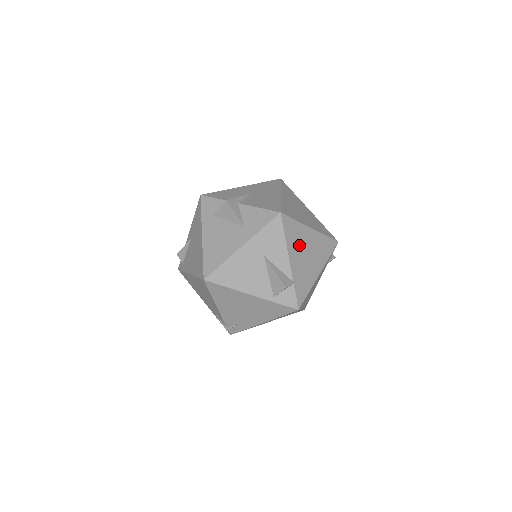
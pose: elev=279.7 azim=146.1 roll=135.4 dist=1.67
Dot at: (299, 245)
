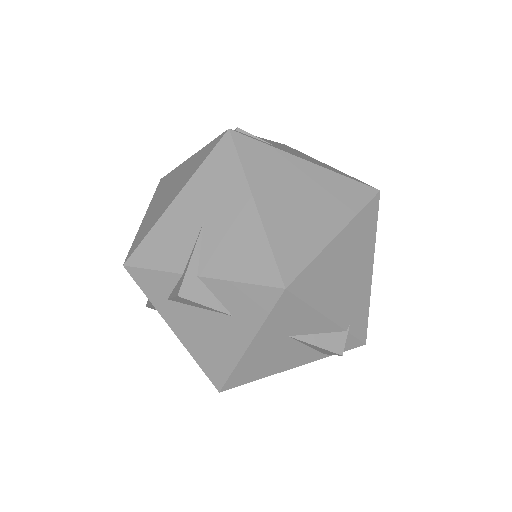
Dot at: (332, 282)
